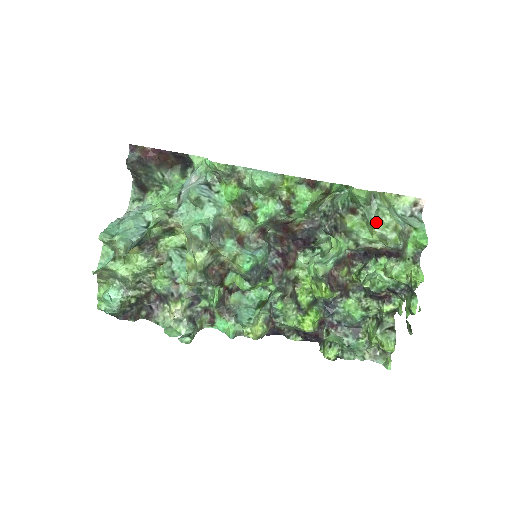
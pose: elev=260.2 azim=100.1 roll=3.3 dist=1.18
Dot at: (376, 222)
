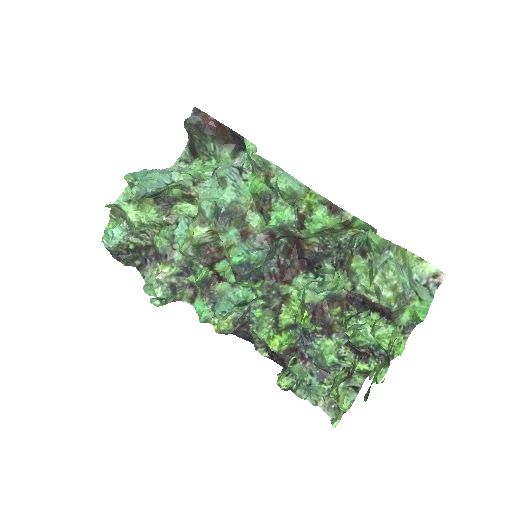
Dot at: (378, 273)
